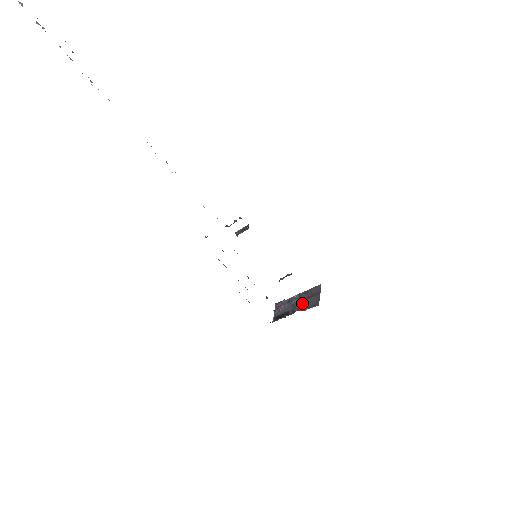
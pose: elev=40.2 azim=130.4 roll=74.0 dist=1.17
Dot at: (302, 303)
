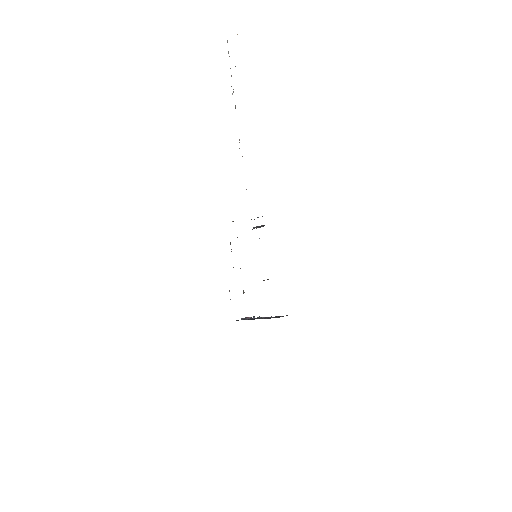
Dot at: (265, 318)
